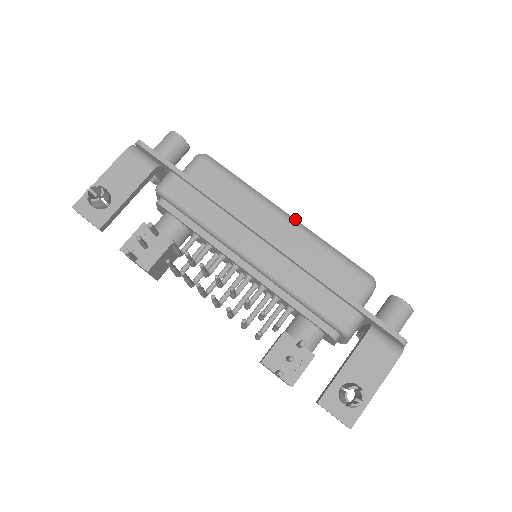
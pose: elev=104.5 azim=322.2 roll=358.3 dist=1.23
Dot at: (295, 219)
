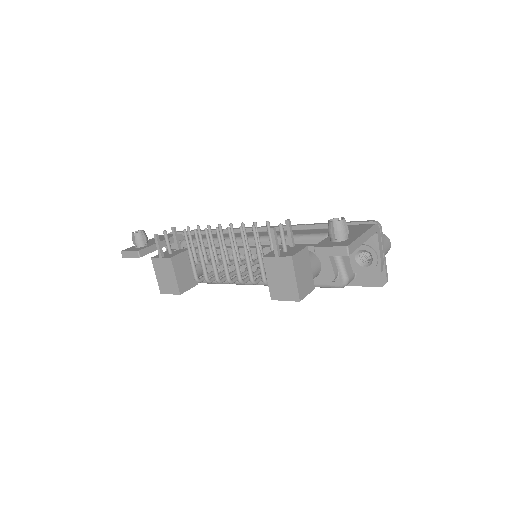
Dot at: occluded
